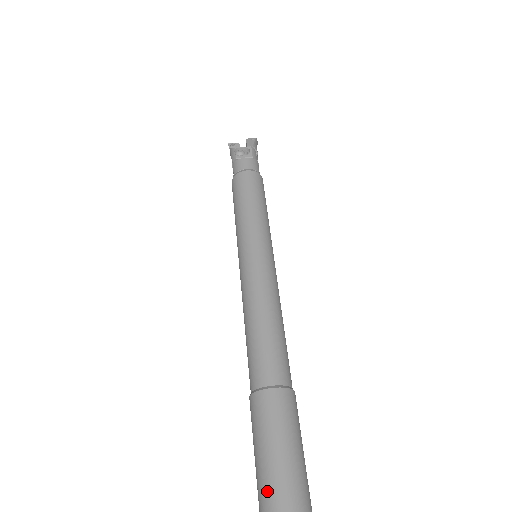
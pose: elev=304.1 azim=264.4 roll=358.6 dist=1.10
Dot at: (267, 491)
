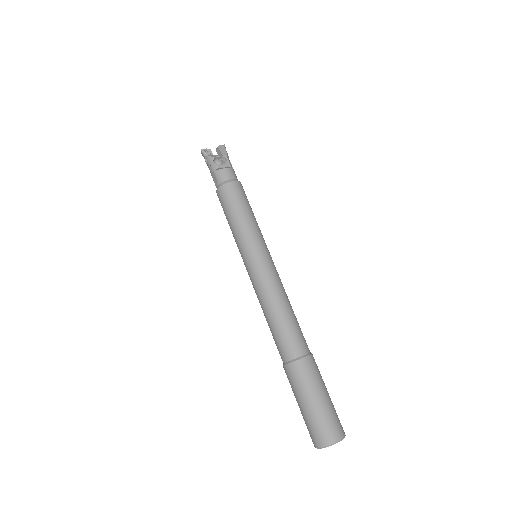
Dot at: (319, 422)
